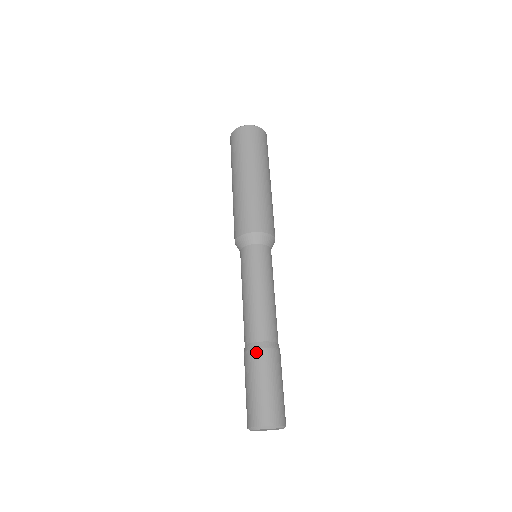
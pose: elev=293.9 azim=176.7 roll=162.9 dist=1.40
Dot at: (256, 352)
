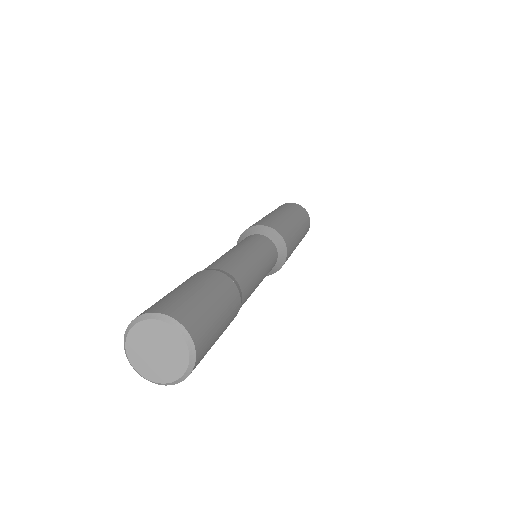
Dot at: (226, 277)
